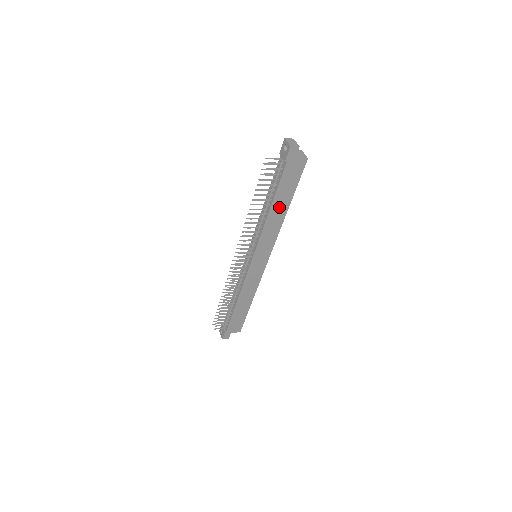
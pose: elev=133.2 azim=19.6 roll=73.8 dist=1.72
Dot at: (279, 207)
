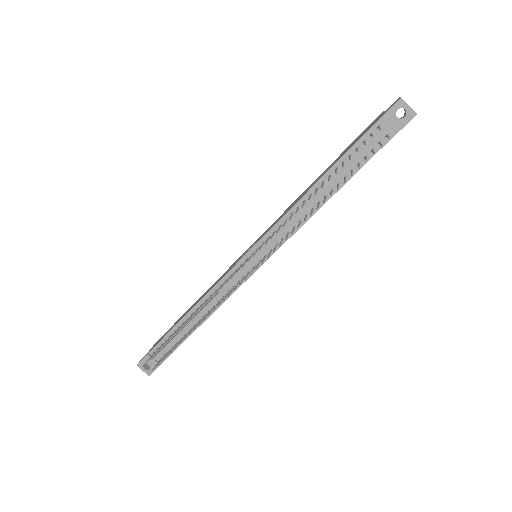
Dot at: occluded
